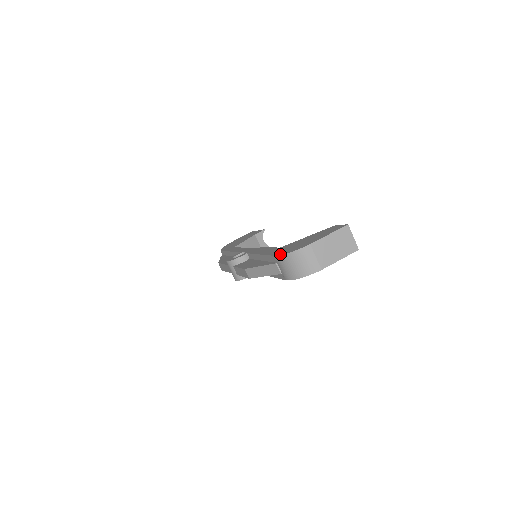
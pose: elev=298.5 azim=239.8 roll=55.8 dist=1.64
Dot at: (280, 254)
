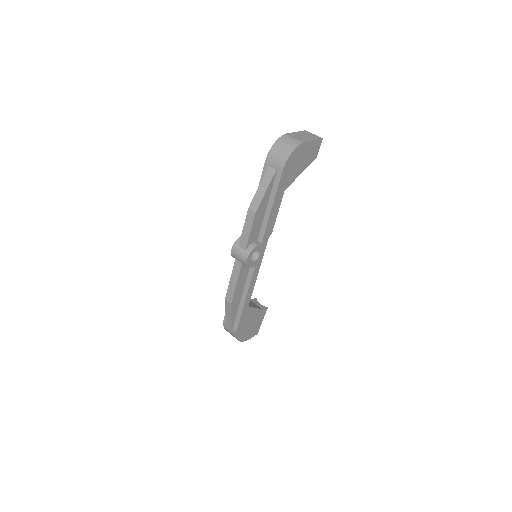
Dot at: (268, 154)
